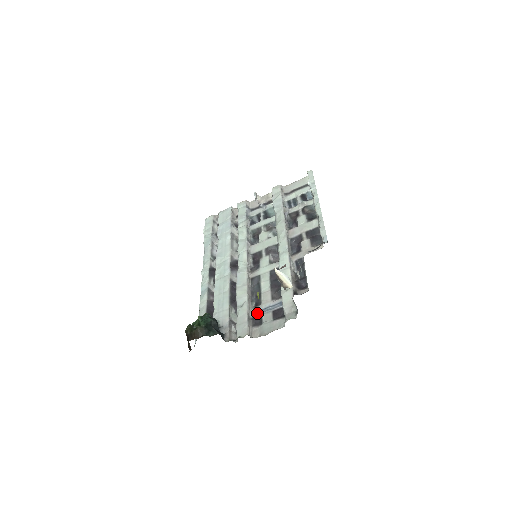
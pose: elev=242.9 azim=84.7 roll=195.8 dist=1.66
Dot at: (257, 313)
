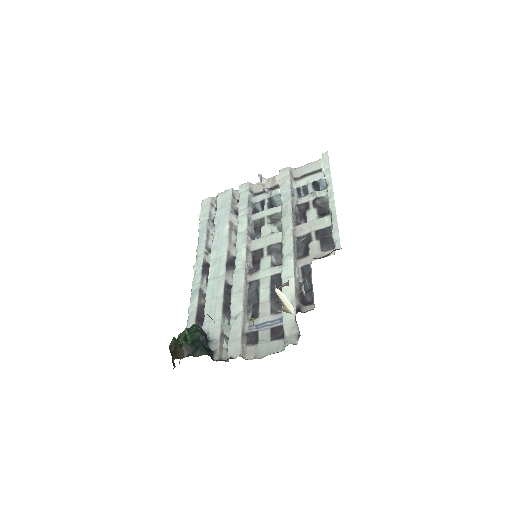
Dot at: (253, 328)
